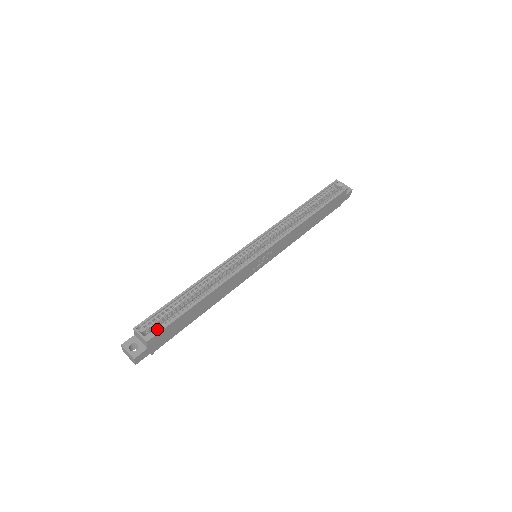
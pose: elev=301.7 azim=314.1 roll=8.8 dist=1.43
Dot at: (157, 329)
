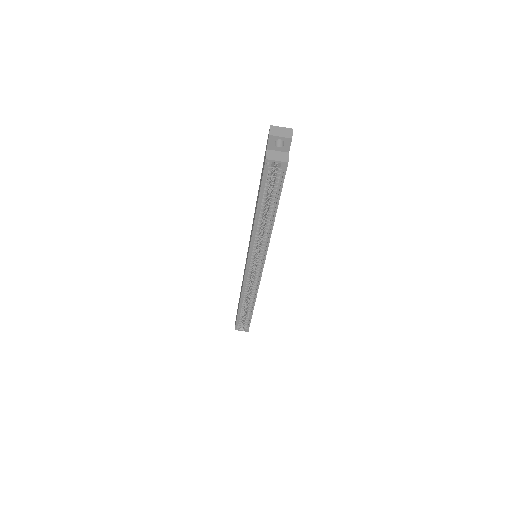
Dot at: (246, 324)
